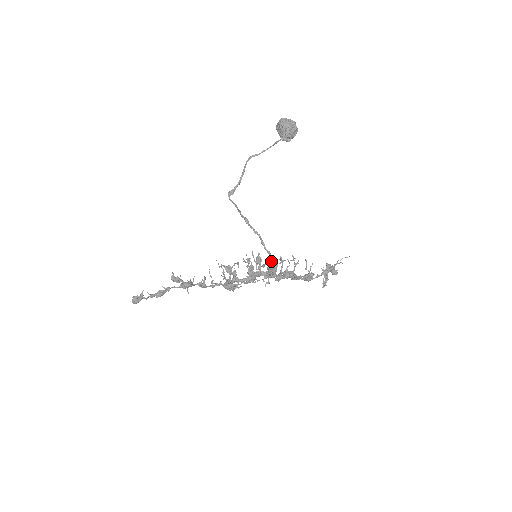
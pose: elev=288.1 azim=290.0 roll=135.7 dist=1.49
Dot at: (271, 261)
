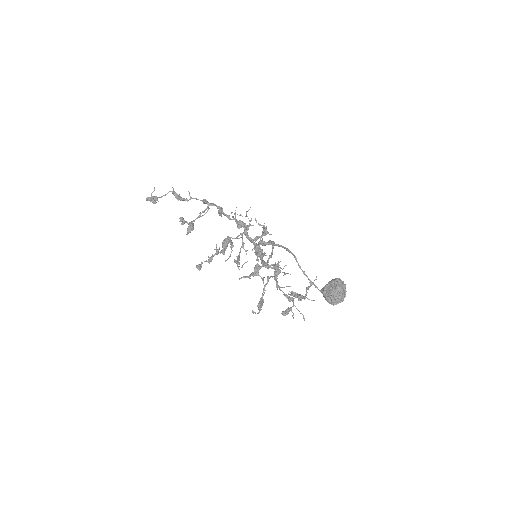
Dot at: (264, 265)
